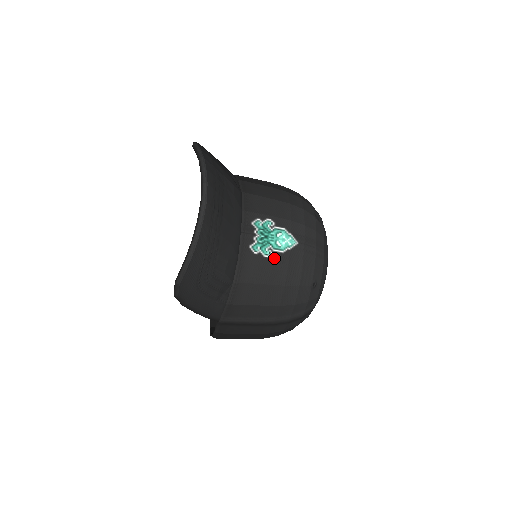
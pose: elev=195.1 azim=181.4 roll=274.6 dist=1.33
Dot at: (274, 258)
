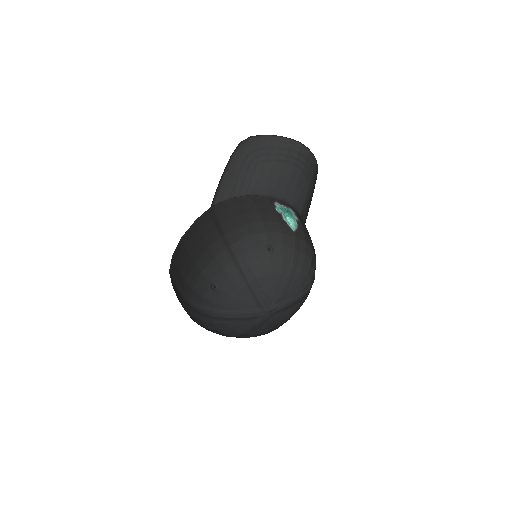
Dot at: (278, 213)
